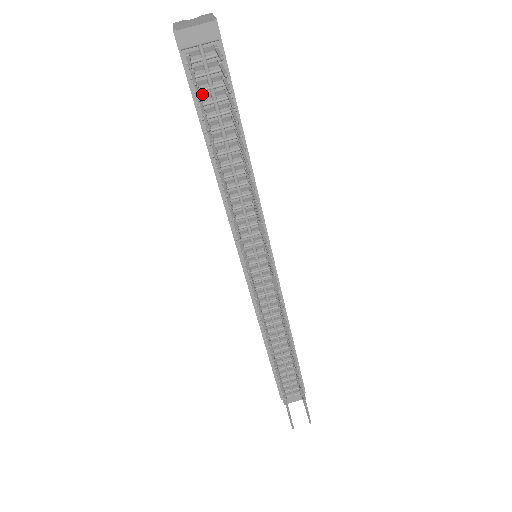
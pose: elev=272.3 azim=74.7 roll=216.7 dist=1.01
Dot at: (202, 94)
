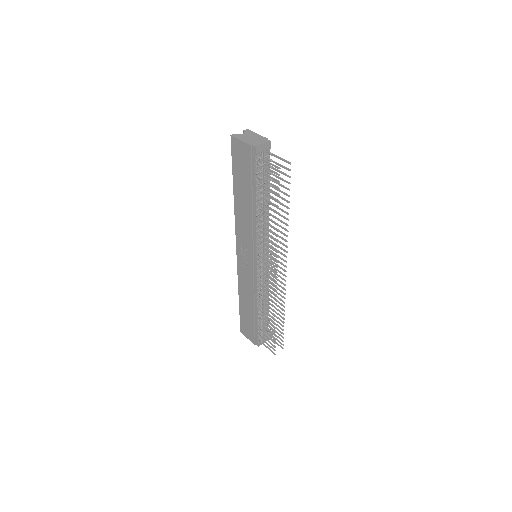
Dot at: (258, 174)
